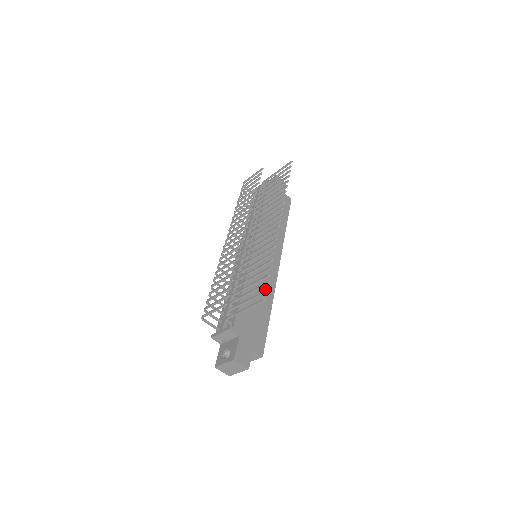
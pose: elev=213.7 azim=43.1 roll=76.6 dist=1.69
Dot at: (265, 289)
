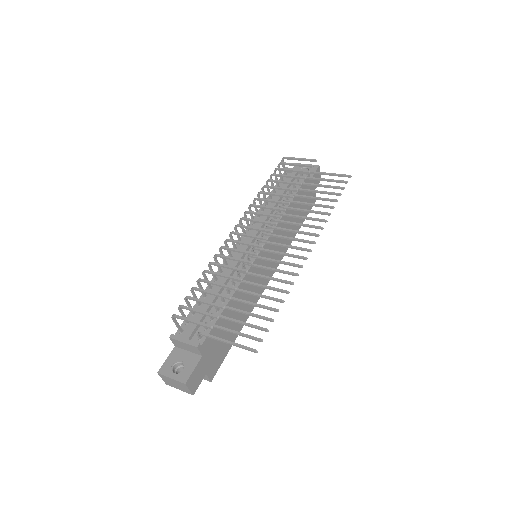
Dot at: occluded
